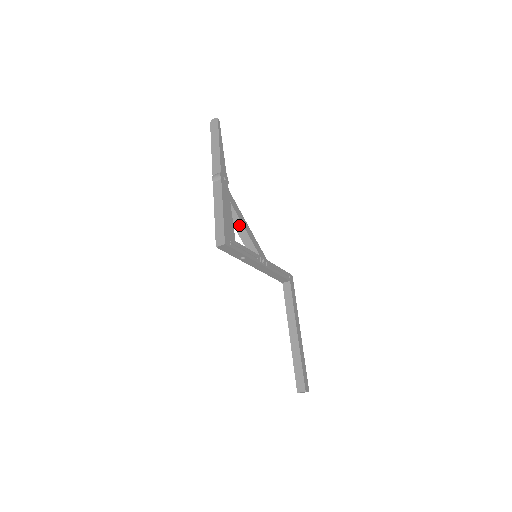
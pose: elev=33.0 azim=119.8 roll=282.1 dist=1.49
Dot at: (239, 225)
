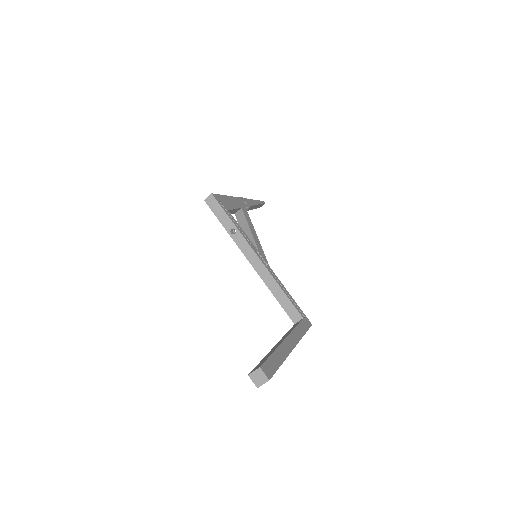
Dot at: (245, 227)
